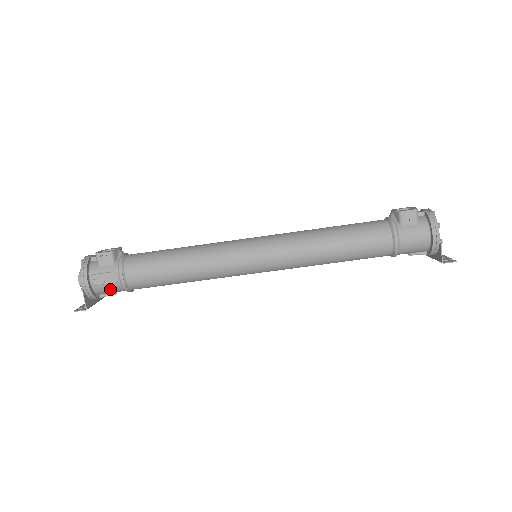
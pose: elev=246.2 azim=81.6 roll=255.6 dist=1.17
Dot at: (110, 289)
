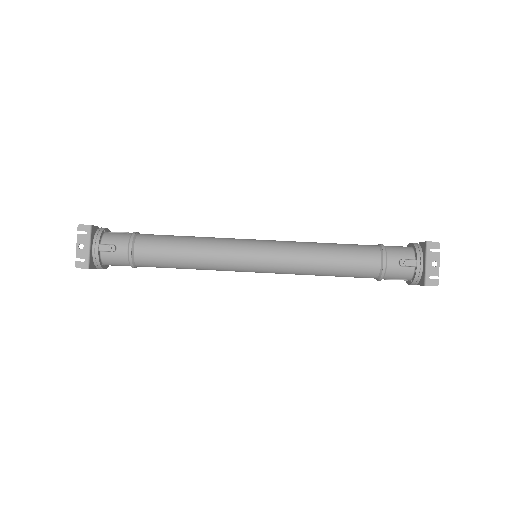
Dot at: (118, 236)
